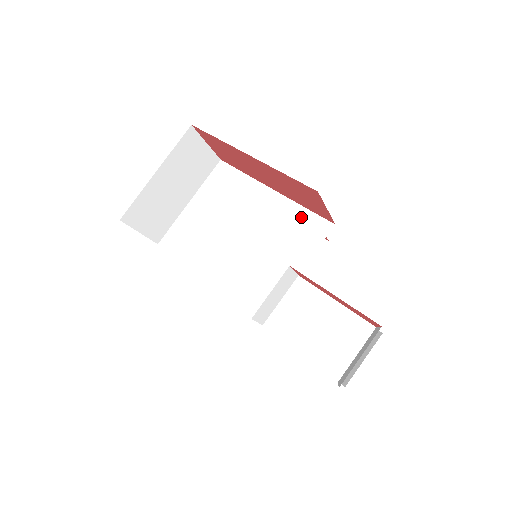
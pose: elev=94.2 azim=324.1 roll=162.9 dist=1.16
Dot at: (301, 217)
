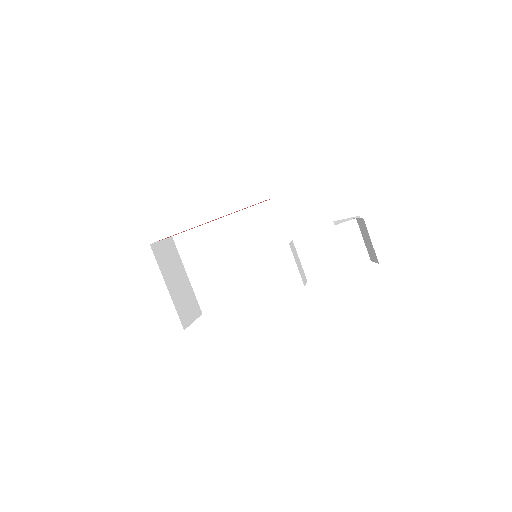
Dot at: (256, 213)
